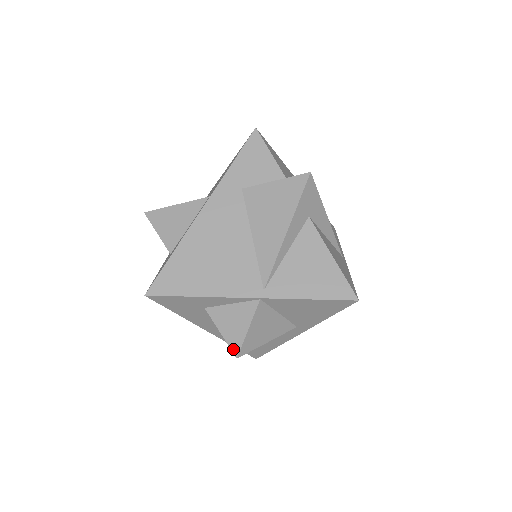
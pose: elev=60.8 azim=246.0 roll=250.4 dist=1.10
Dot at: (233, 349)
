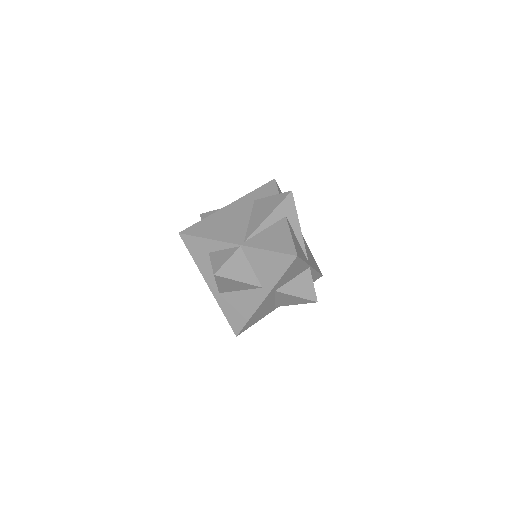
Dot at: (214, 270)
